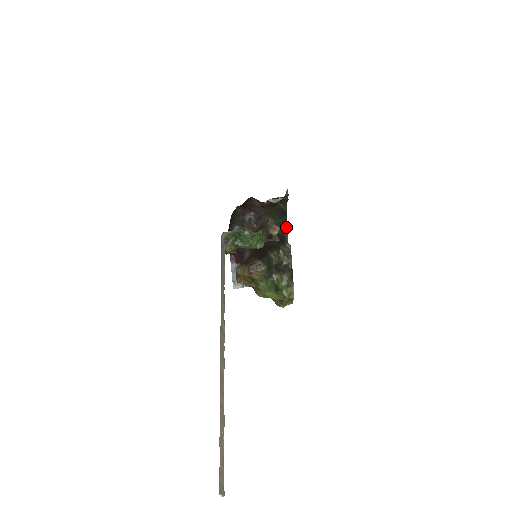
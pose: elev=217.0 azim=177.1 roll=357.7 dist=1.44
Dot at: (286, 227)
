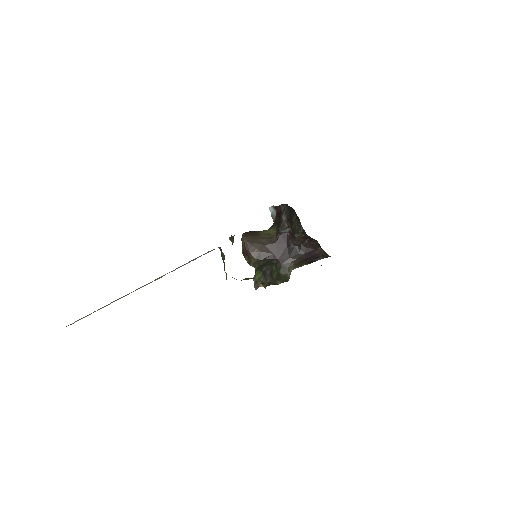
Dot at: (330, 256)
